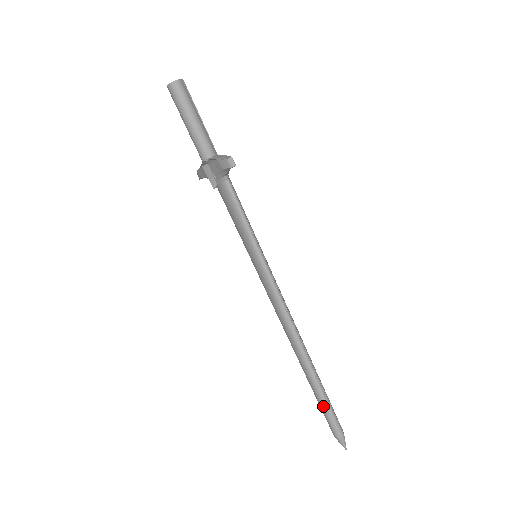
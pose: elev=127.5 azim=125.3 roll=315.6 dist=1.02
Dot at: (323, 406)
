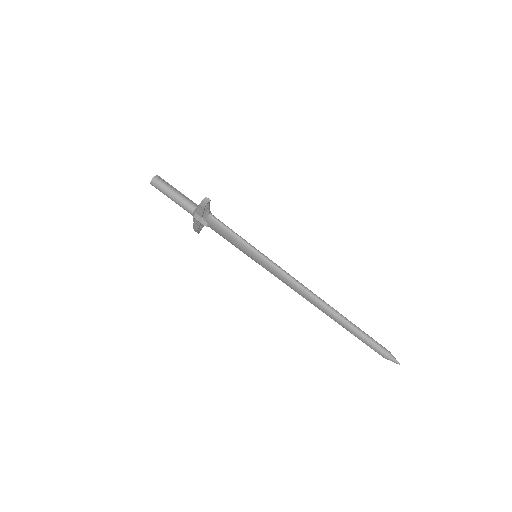
Dot at: (361, 337)
